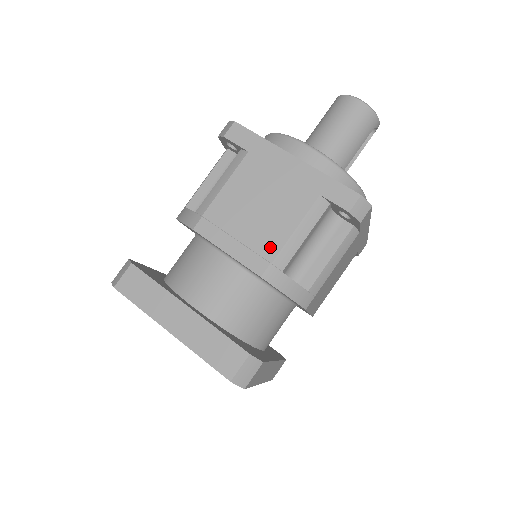
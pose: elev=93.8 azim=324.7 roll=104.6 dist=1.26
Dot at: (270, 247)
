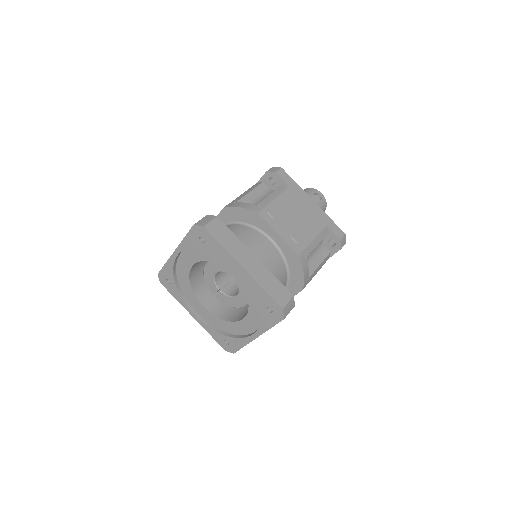
Dot at: occluded
